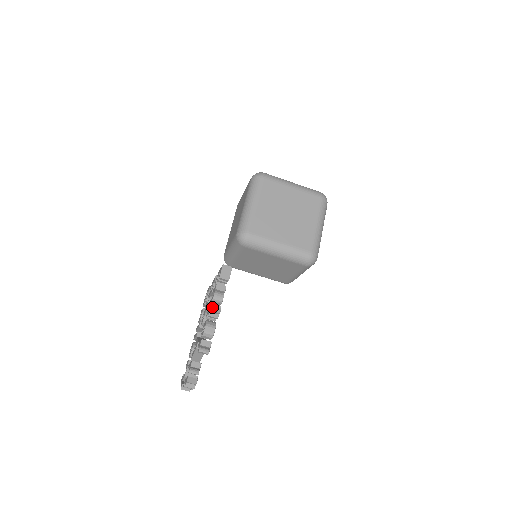
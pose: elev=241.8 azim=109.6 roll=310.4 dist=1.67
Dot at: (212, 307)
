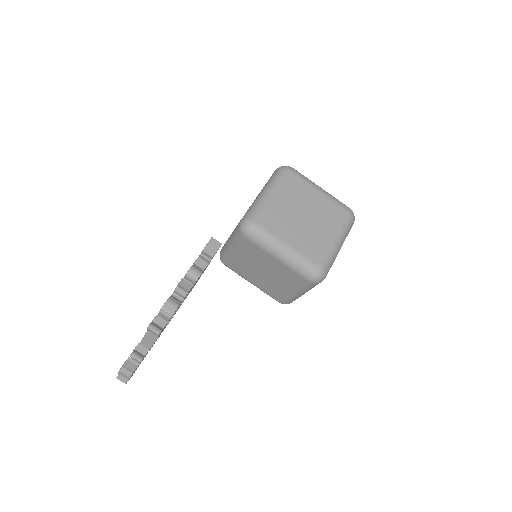
Dot at: (182, 281)
